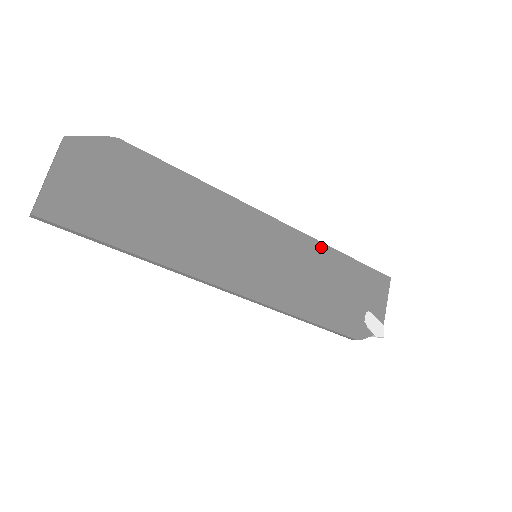
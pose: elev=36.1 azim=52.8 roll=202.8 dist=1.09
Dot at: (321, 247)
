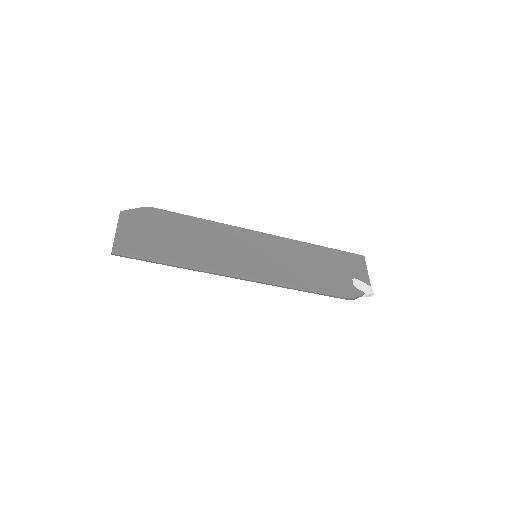
Dot at: (301, 244)
